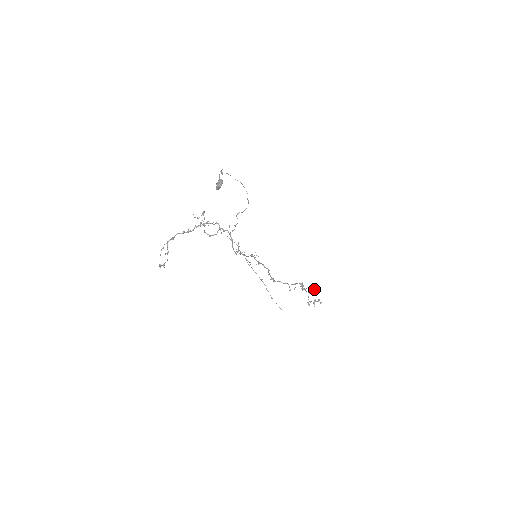
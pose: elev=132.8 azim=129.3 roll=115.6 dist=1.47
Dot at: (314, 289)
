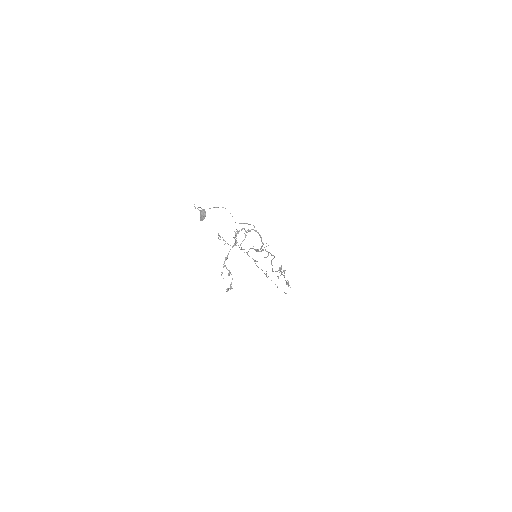
Dot at: occluded
